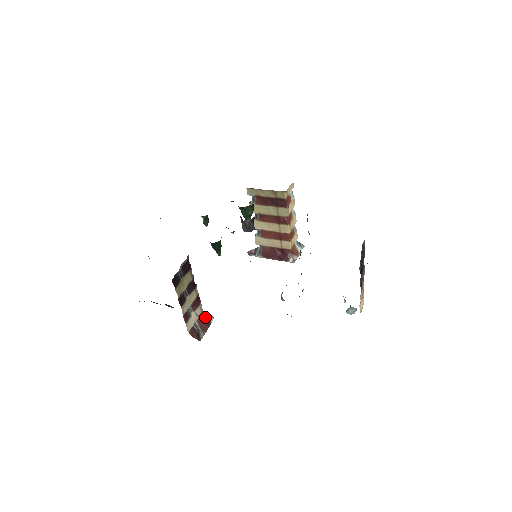
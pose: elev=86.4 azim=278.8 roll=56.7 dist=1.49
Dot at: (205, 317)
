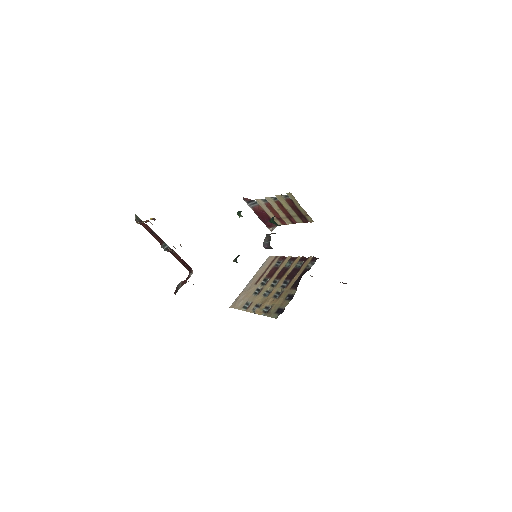
Dot at: (188, 275)
